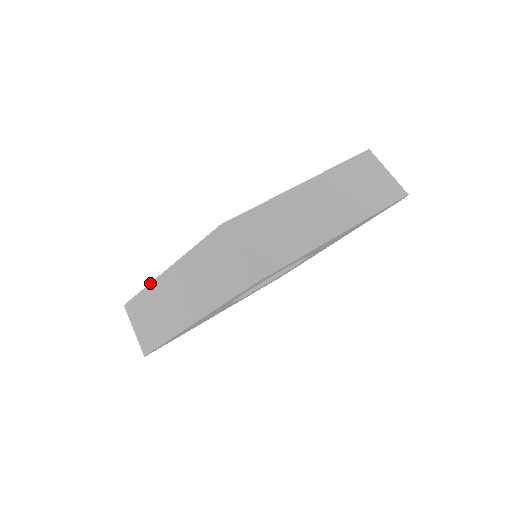
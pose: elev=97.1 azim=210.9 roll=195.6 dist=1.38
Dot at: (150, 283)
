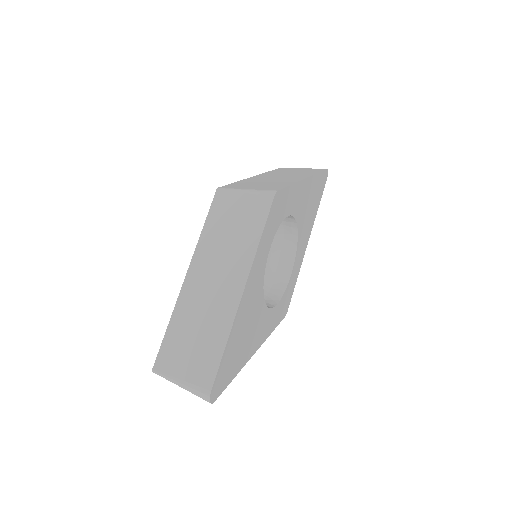
Dot at: (174, 307)
